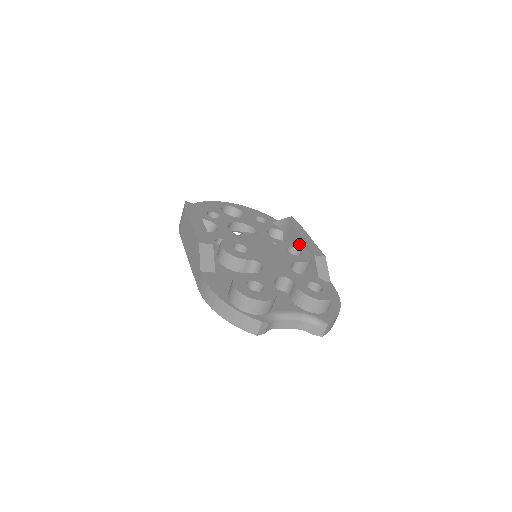
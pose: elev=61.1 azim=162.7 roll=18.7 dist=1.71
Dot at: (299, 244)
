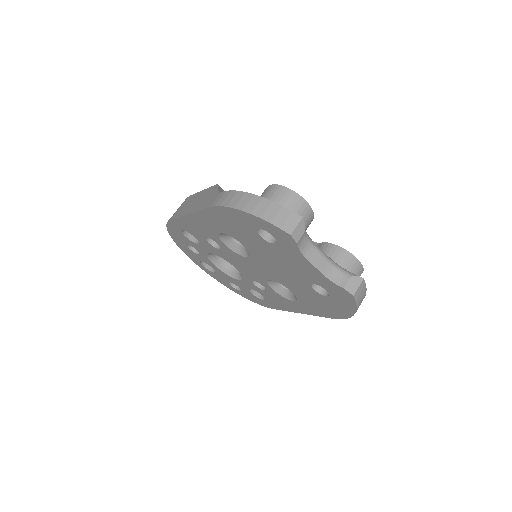
Dot at: occluded
